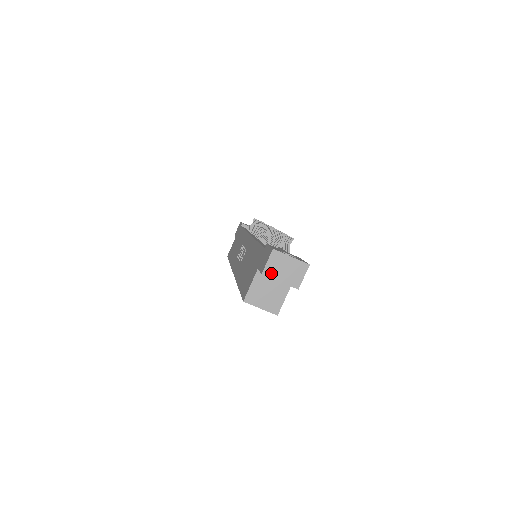
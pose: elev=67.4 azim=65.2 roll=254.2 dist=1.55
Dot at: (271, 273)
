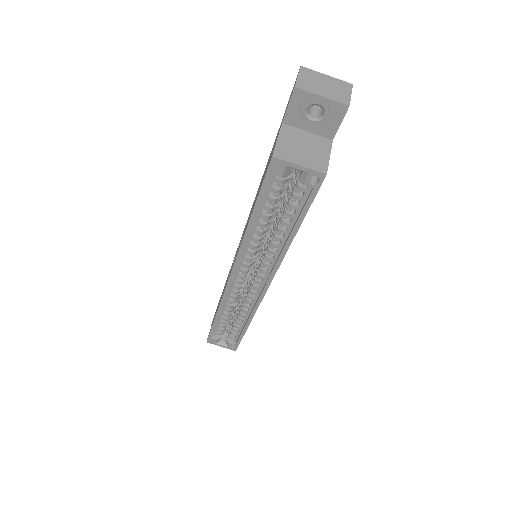
Dot at: (307, 87)
